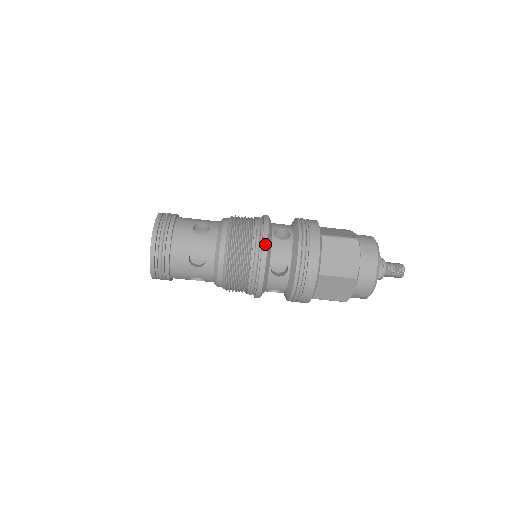
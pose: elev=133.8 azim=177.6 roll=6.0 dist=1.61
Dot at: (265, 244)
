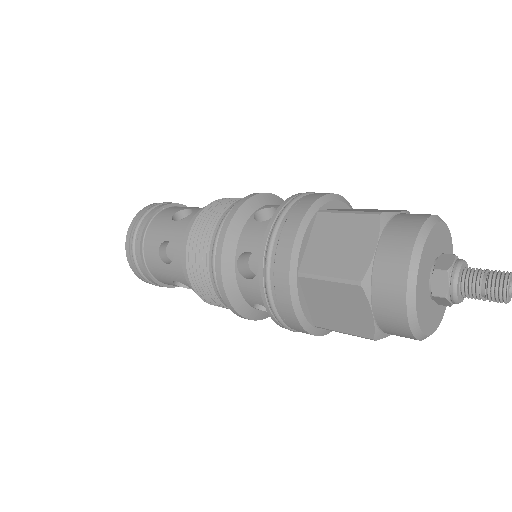
Dot at: (223, 295)
